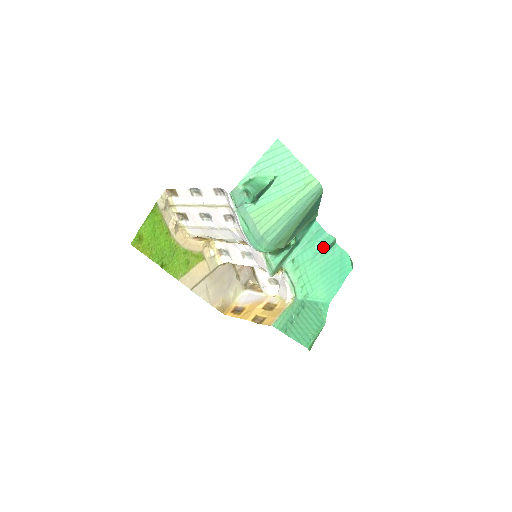
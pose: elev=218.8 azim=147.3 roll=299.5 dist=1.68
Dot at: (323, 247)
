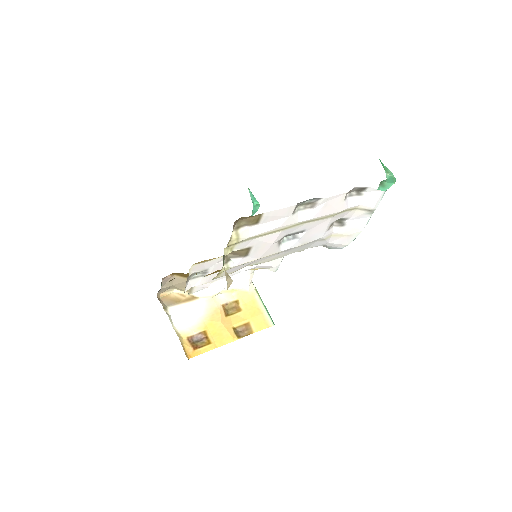
Dot at: (258, 206)
